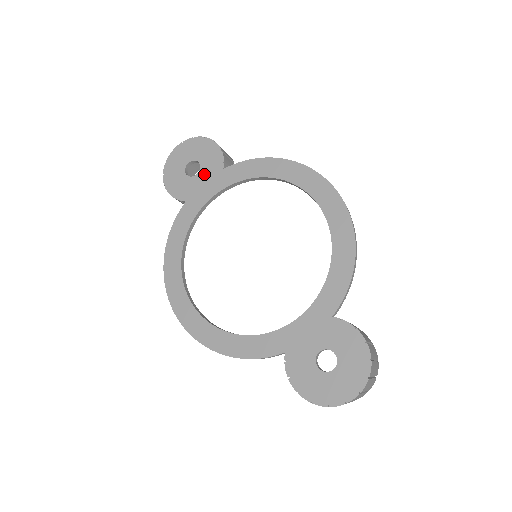
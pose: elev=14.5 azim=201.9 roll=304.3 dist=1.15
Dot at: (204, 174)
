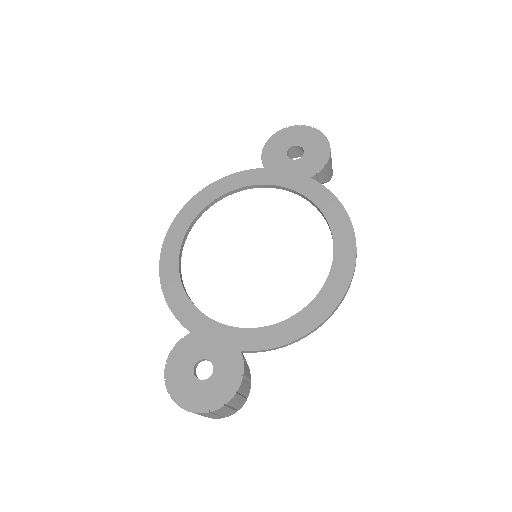
Dot at: (296, 165)
